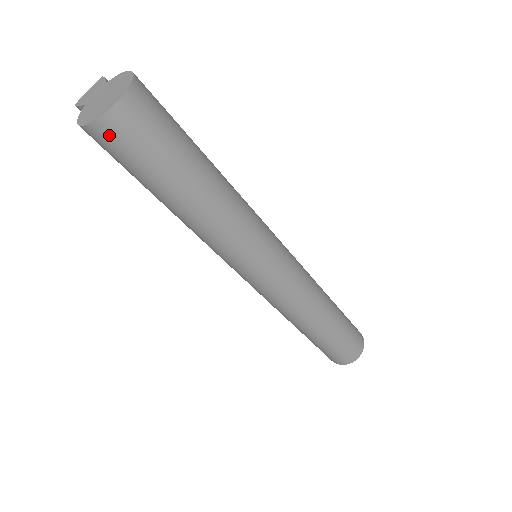
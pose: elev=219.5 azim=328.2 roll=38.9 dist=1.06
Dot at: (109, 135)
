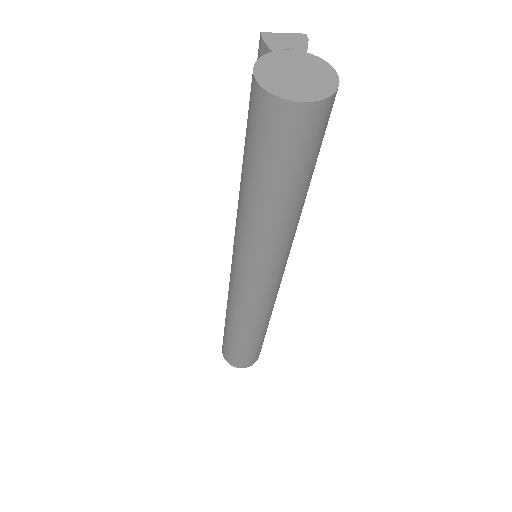
Dot at: (269, 113)
